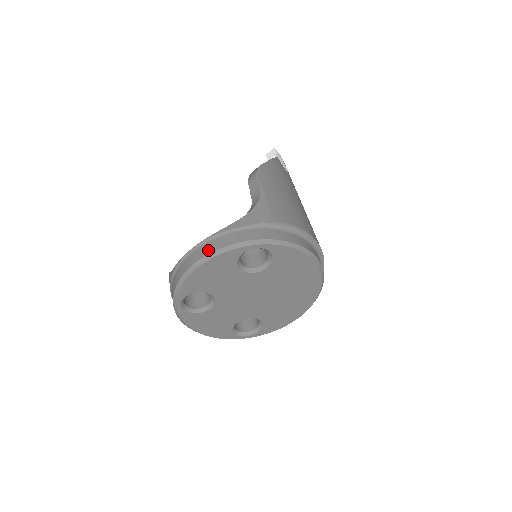
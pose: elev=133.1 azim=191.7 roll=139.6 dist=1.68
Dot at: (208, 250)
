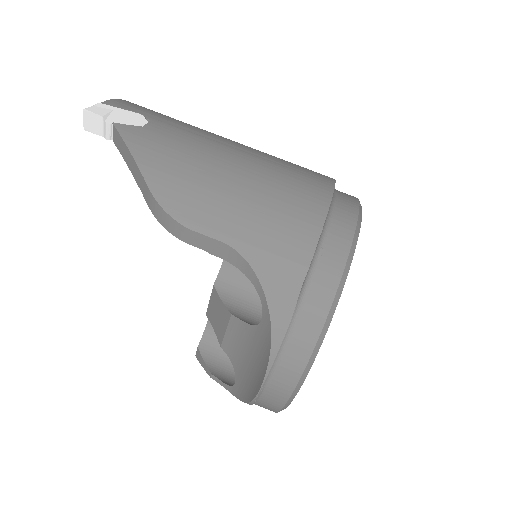
Dot at: (289, 383)
